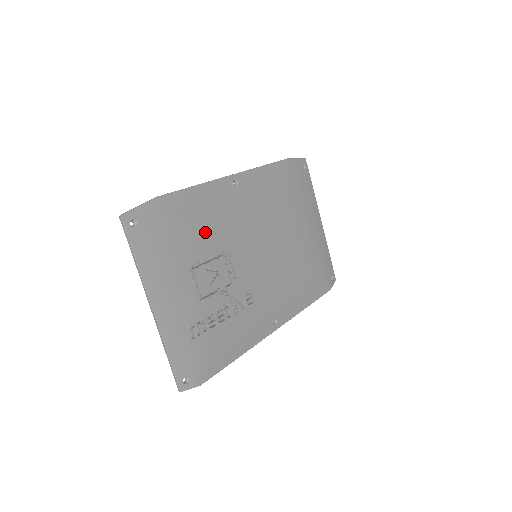
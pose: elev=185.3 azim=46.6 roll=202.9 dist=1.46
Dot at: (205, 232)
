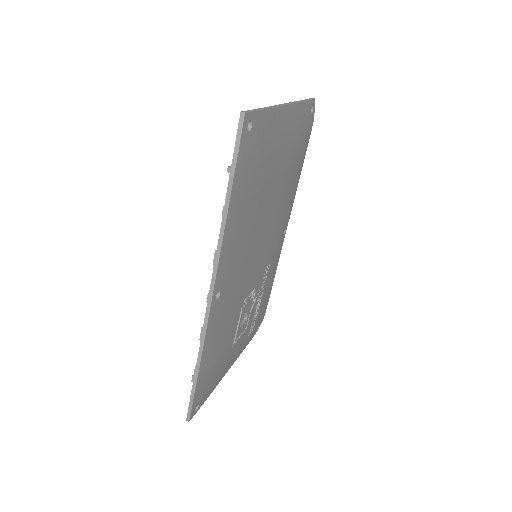
Dot at: (226, 335)
